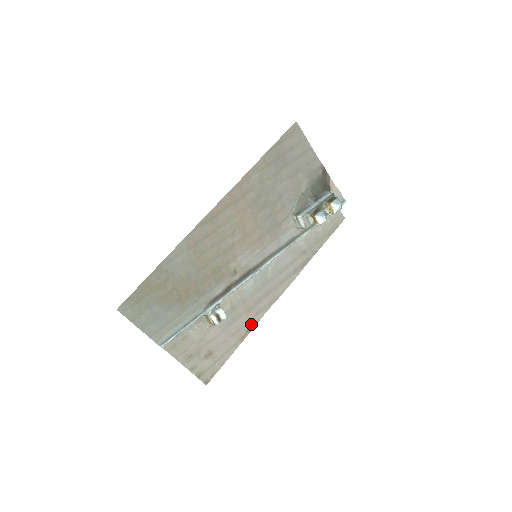
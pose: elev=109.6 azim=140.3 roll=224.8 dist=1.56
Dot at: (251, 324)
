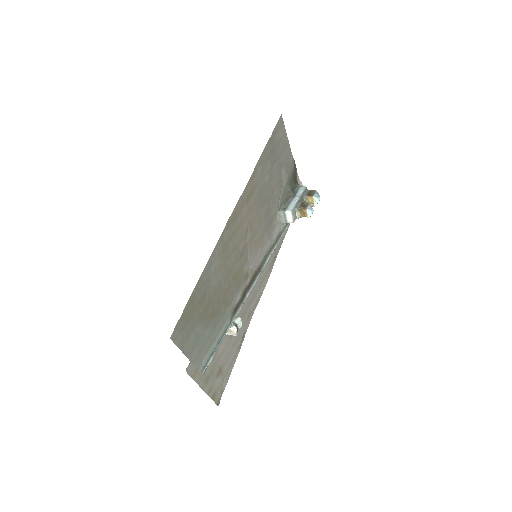
Dot at: (245, 330)
